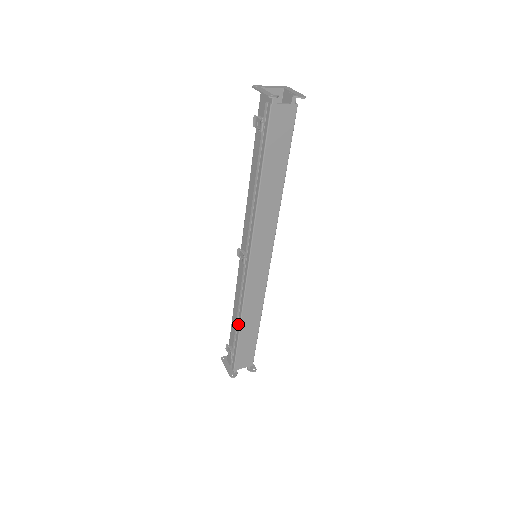
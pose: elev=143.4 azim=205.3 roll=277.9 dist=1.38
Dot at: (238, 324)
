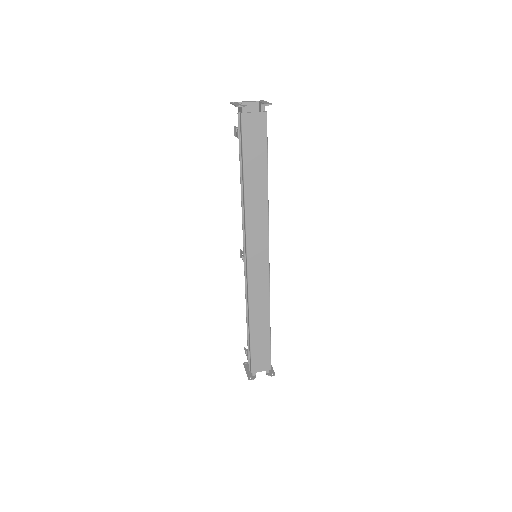
Dot at: (248, 324)
